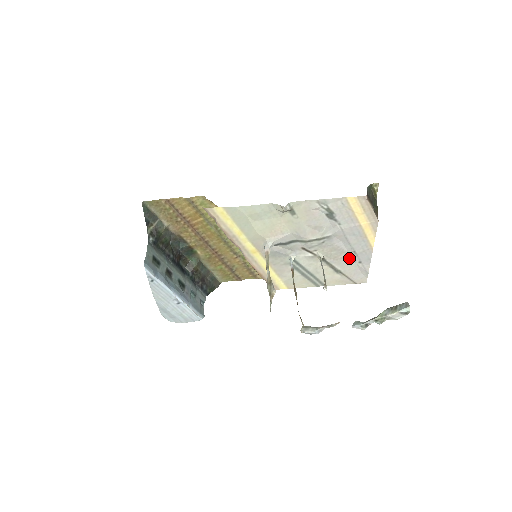
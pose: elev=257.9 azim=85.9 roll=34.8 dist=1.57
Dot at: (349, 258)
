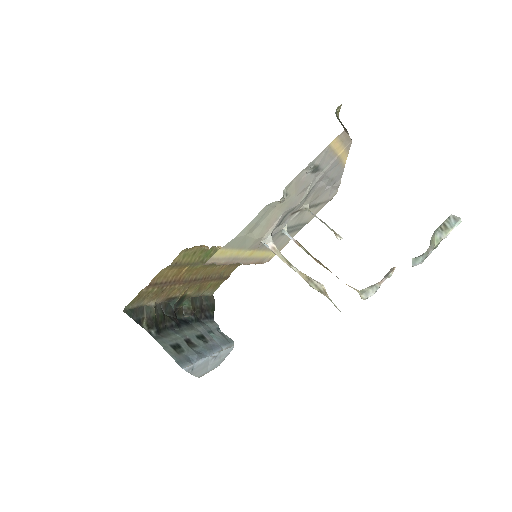
Dot at: (326, 188)
